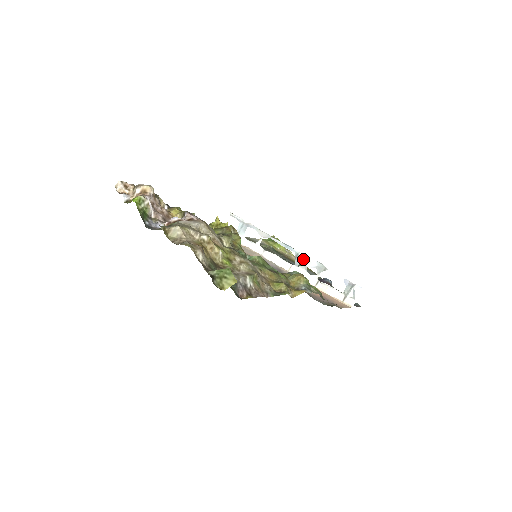
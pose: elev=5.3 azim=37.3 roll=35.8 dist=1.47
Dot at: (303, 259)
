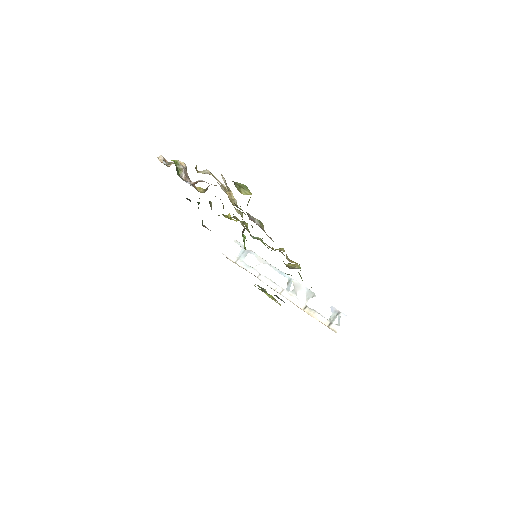
Dot at: (294, 285)
